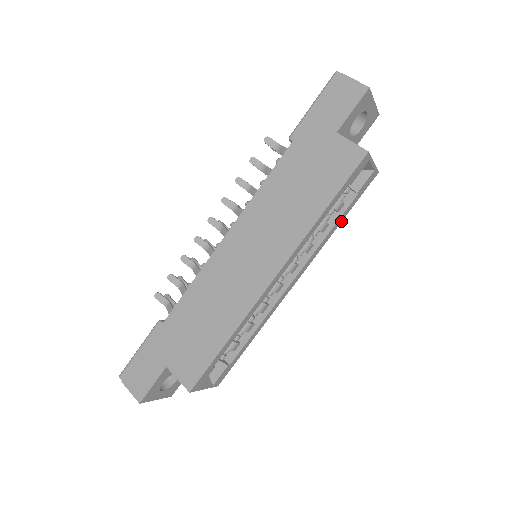
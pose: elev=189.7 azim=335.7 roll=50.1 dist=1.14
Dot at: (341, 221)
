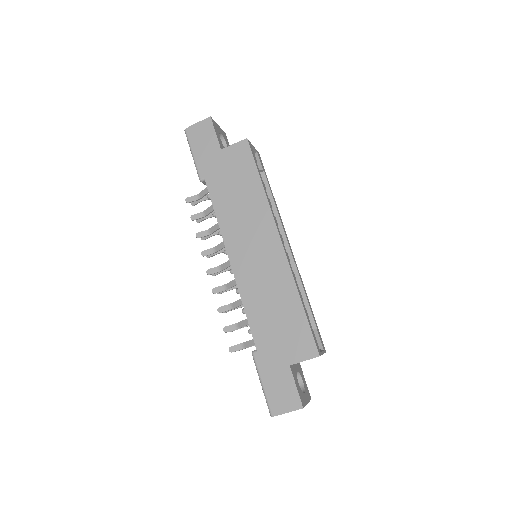
Dot at: (272, 193)
